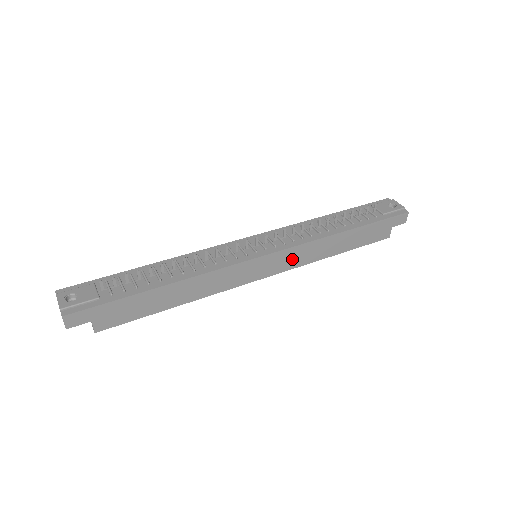
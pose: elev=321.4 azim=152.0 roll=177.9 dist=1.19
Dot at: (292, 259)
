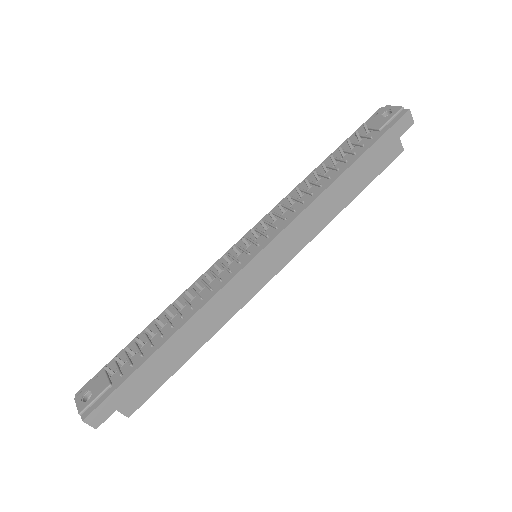
Dot at: (295, 239)
